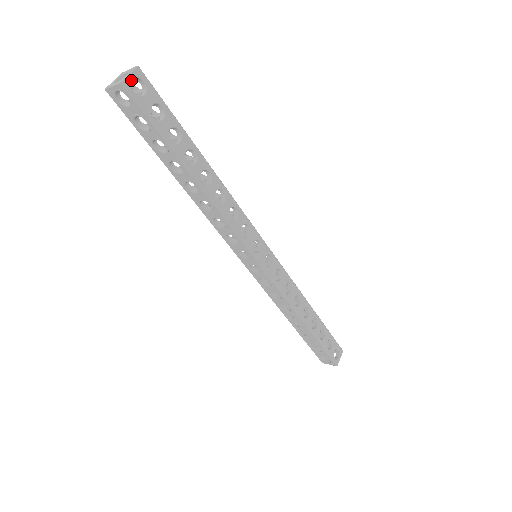
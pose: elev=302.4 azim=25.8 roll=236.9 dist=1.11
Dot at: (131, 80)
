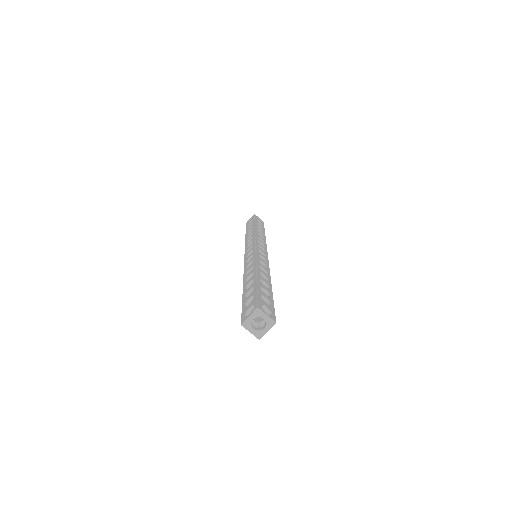
Dot at: (266, 332)
